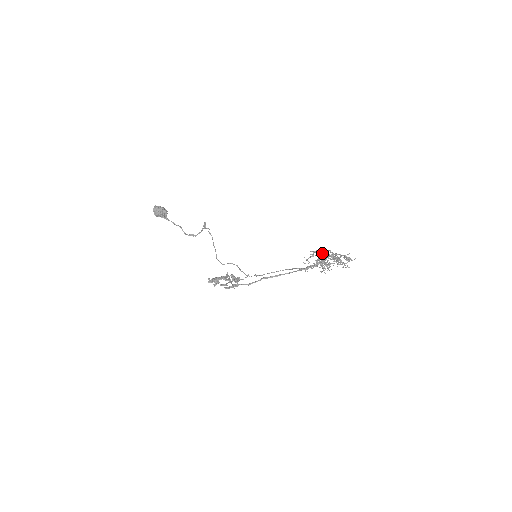
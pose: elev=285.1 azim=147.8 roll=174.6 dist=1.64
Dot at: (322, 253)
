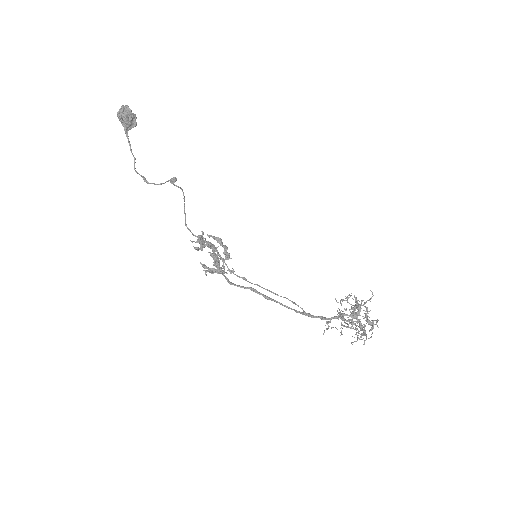
Dot at: (357, 304)
